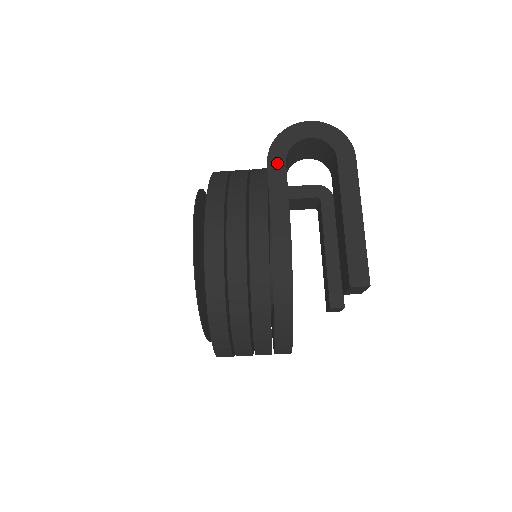
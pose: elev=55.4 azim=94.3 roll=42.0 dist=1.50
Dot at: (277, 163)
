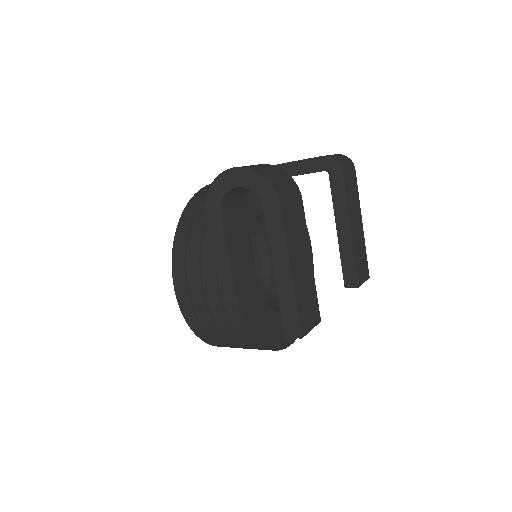
Dot at: (214, 216)
